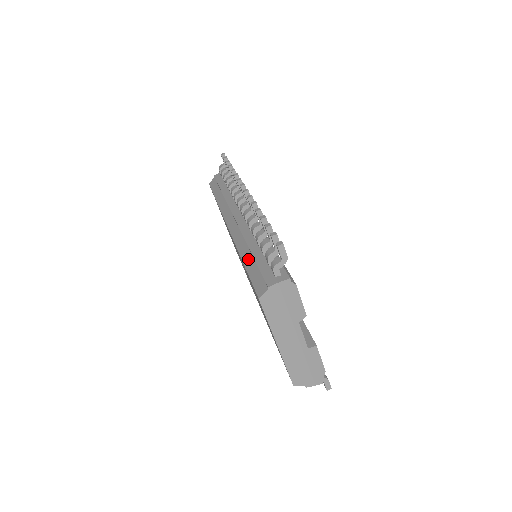
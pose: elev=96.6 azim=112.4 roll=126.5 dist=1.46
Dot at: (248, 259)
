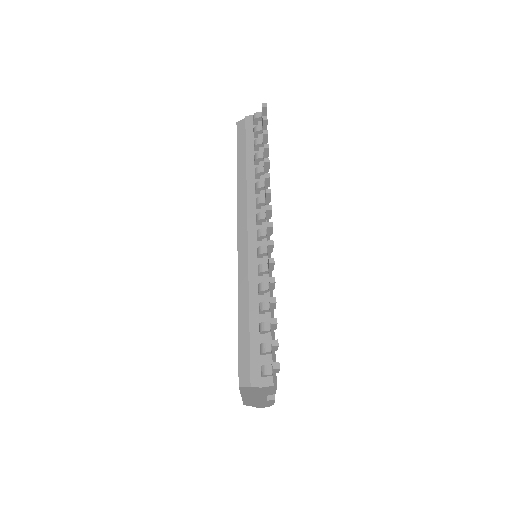
Dot at: (244, 319)
